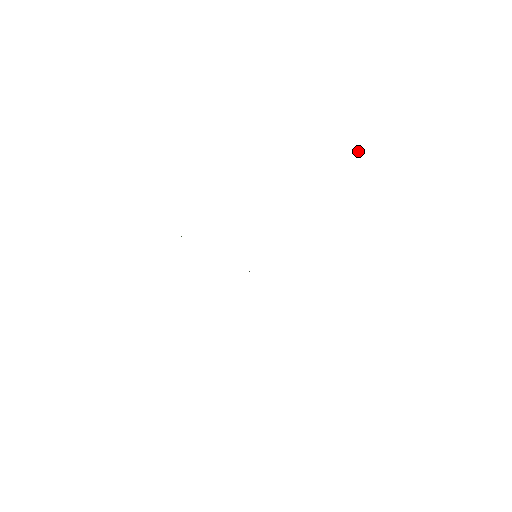
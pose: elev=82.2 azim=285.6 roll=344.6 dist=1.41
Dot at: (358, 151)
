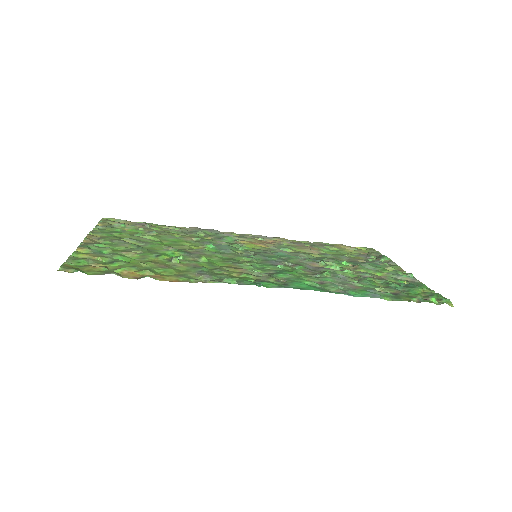
Dot at: (431, 299)
